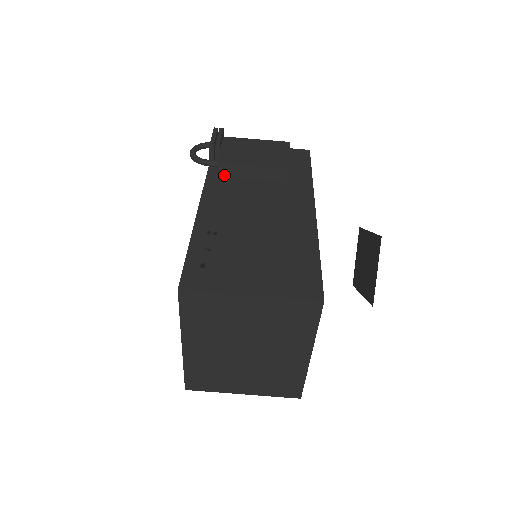
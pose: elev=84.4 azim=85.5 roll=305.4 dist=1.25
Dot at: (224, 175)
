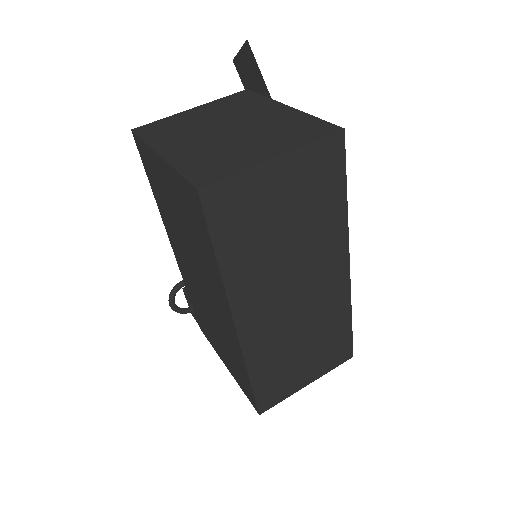
Dot at: occluded
